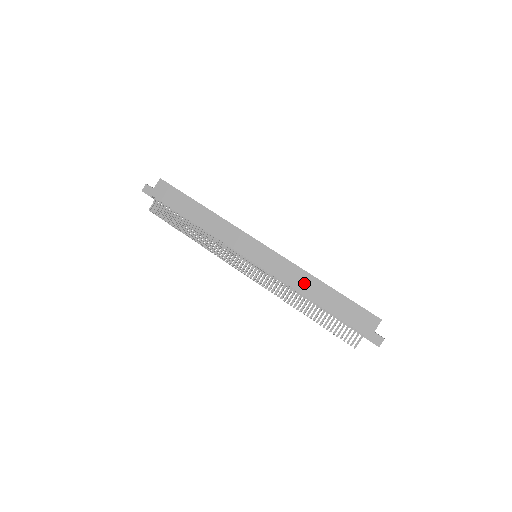
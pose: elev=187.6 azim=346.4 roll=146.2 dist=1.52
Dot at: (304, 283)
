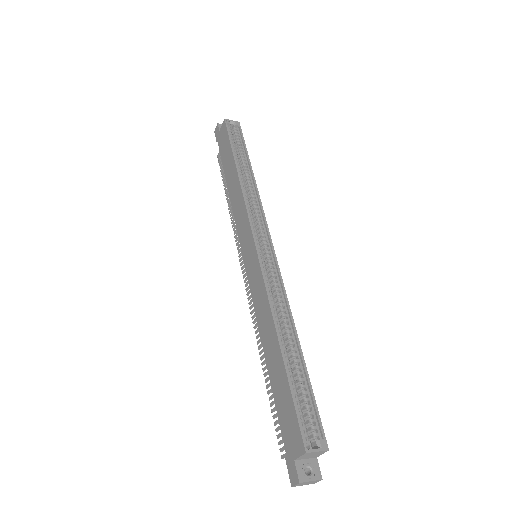
Dot at: (265, 325)
